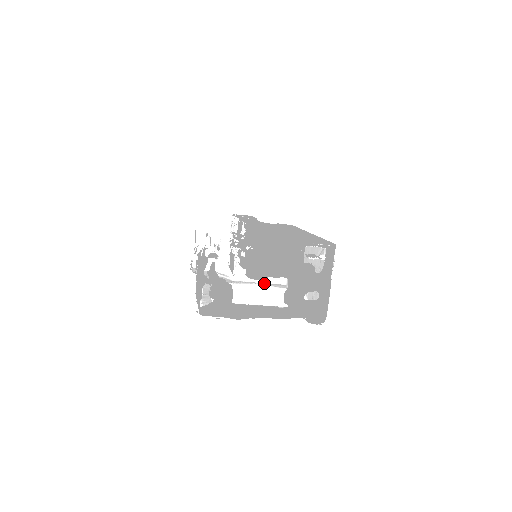
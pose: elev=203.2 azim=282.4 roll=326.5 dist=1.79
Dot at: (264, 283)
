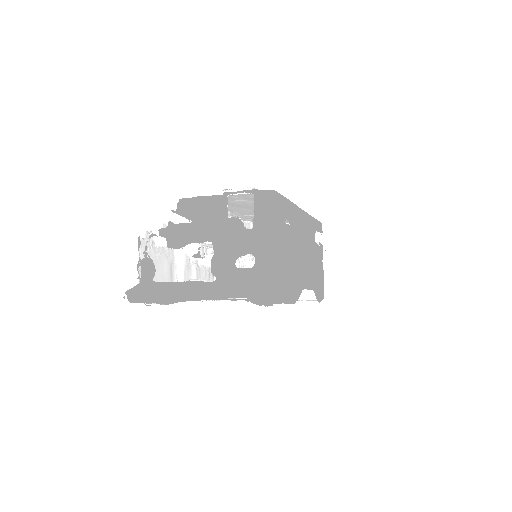
Dot at: occluded
